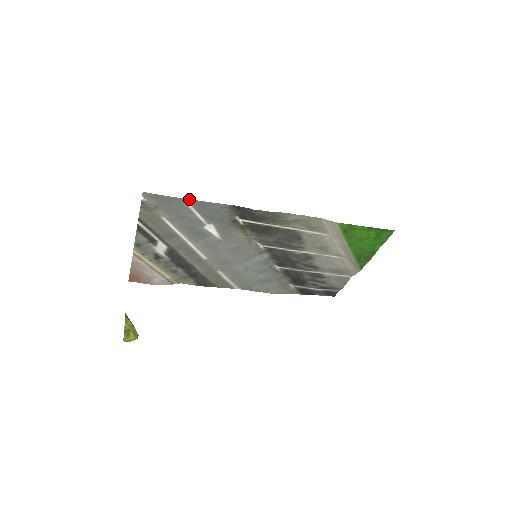
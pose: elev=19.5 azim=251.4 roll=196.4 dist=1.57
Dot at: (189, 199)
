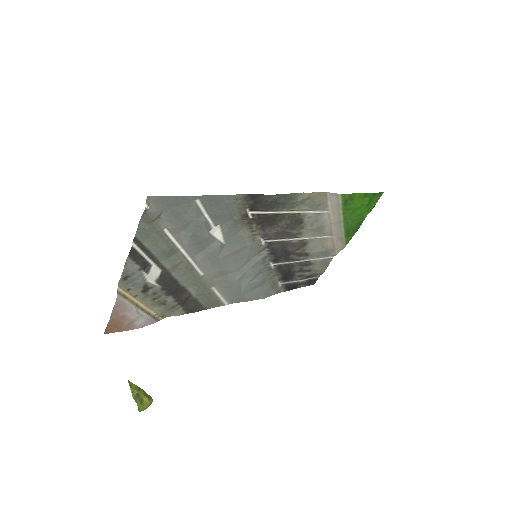
Dot at: occluded
